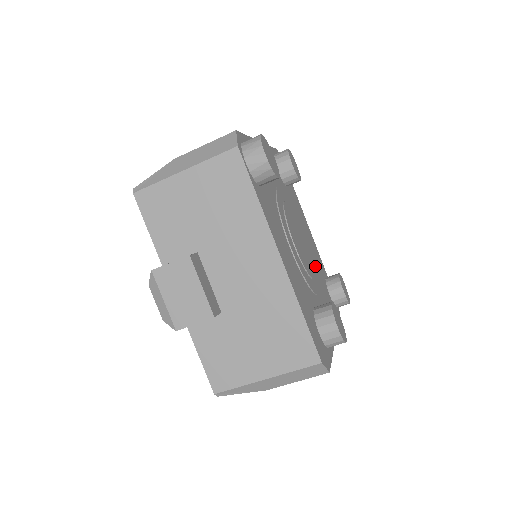
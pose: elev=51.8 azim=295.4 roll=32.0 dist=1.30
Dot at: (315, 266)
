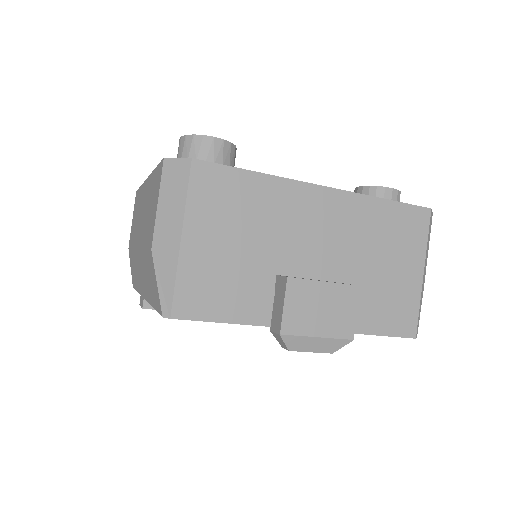
Dot at: occluded
